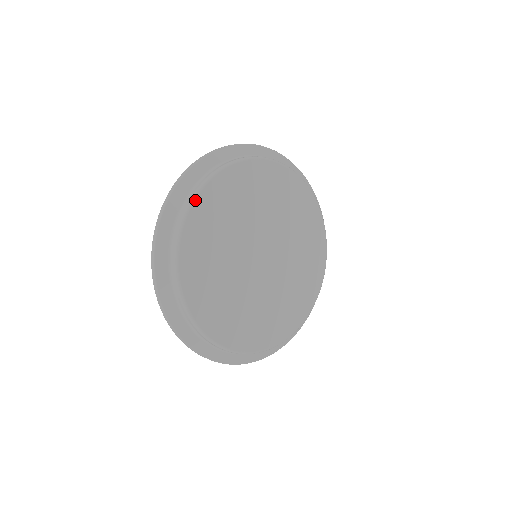
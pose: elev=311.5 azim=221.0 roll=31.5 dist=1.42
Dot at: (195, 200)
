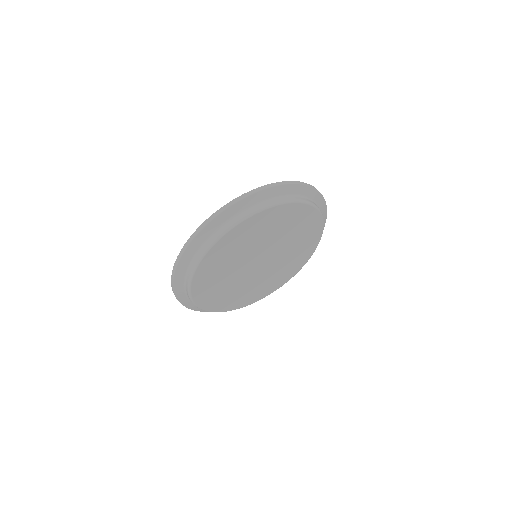
Dot at: (202, 259)
